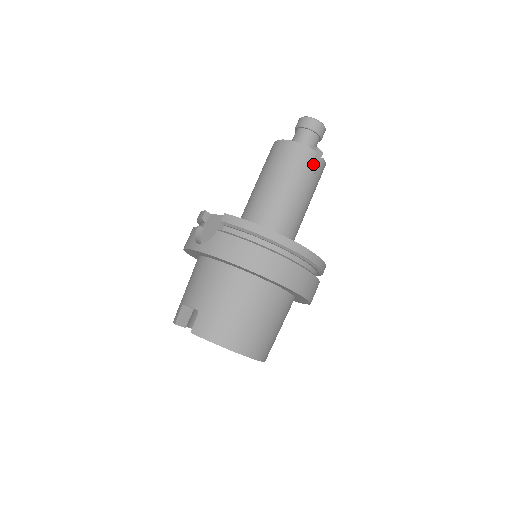
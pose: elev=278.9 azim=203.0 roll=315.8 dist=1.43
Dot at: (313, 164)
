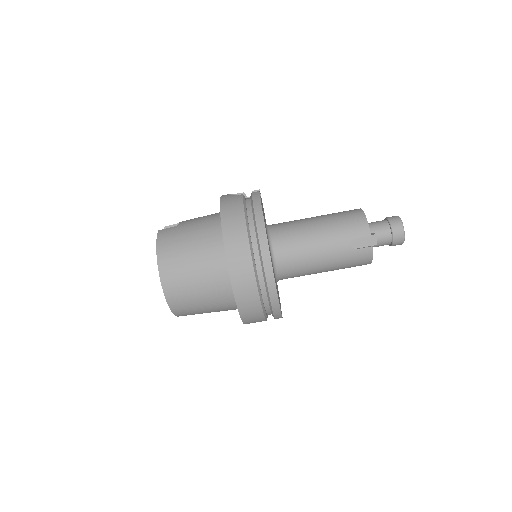
Dot at: (360, 241)
